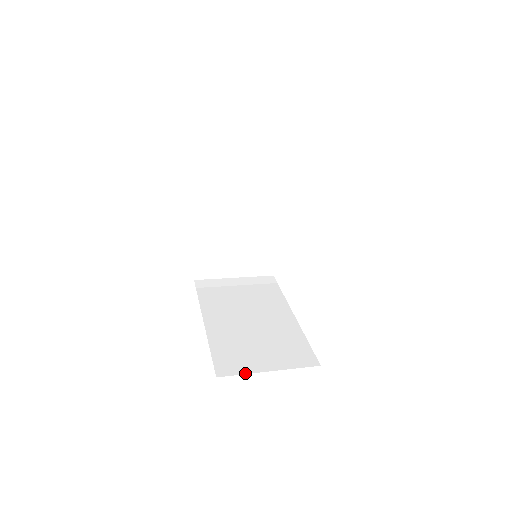
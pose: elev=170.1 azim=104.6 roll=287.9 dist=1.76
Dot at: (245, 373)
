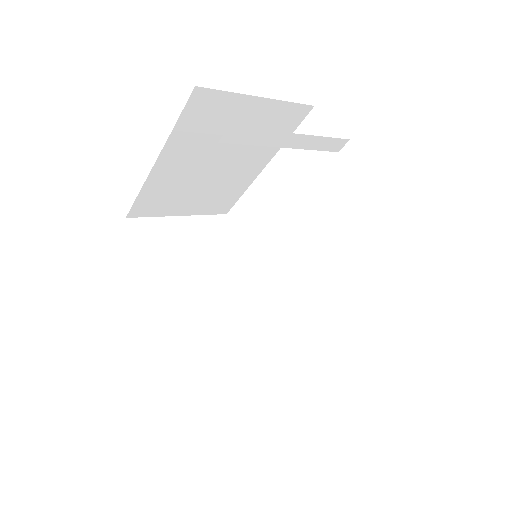
Dot at: (217, 404)
